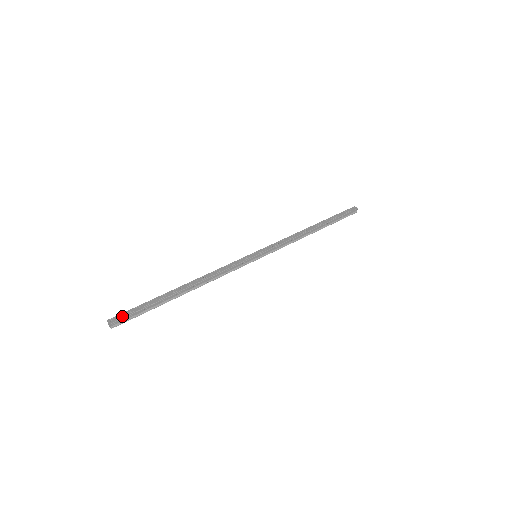
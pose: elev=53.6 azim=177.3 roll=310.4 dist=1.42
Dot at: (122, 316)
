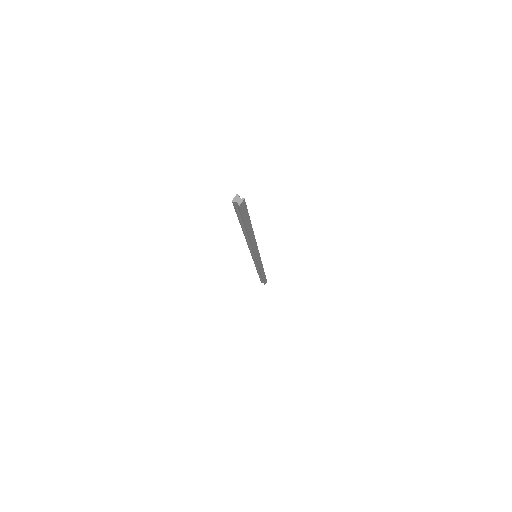
Dot at: occluded
